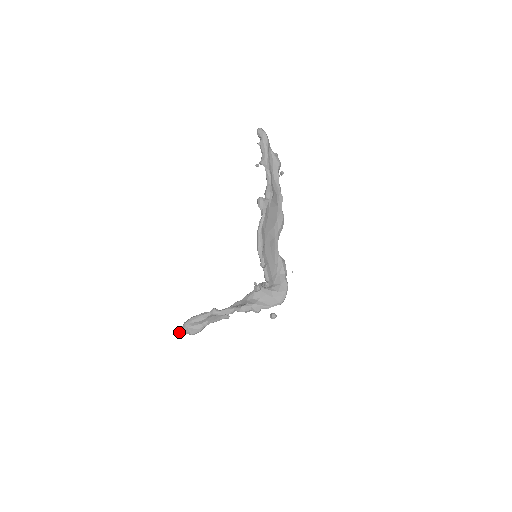
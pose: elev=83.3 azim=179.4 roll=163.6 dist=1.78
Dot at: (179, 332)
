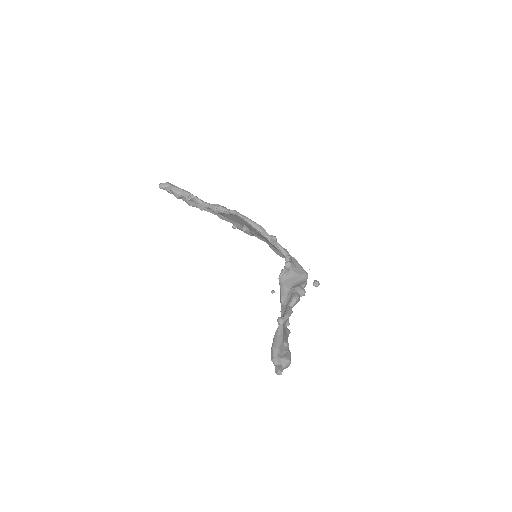
Dot at: (279, 370)
